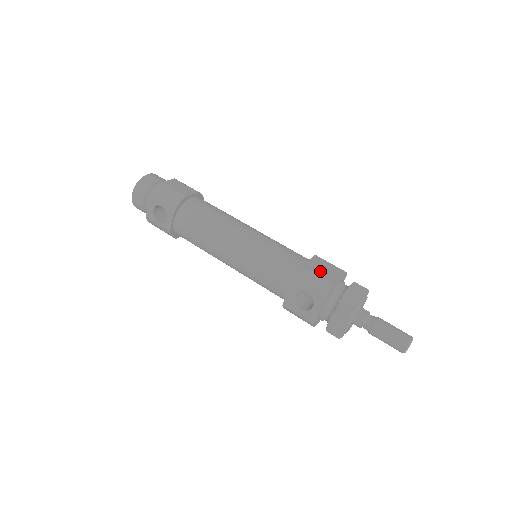
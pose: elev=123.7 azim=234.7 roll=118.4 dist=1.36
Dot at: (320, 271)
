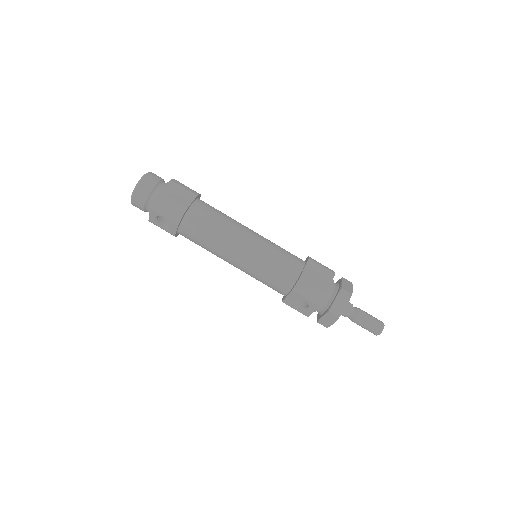
Dot at: (314, 280)
